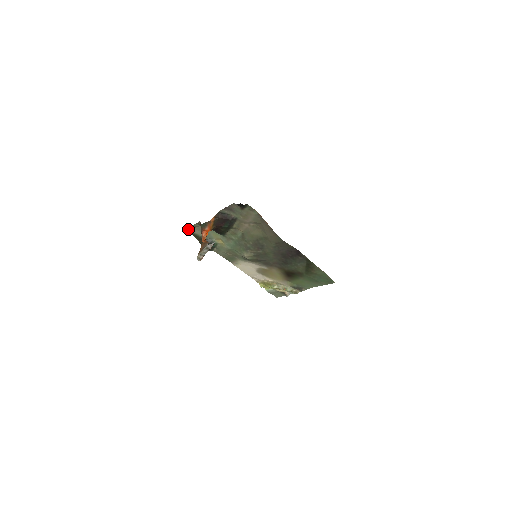
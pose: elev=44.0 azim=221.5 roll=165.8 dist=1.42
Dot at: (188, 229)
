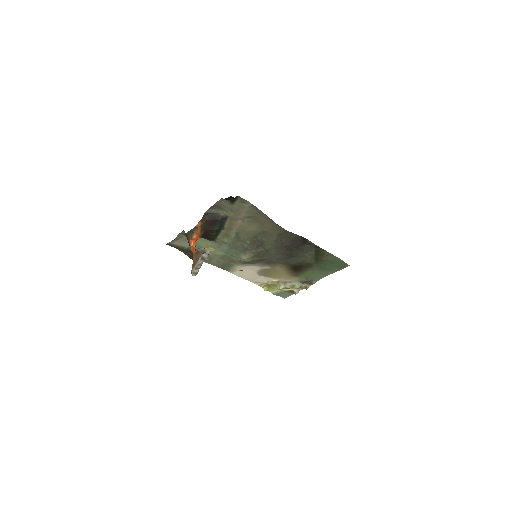
Dot at: (171, 243)
